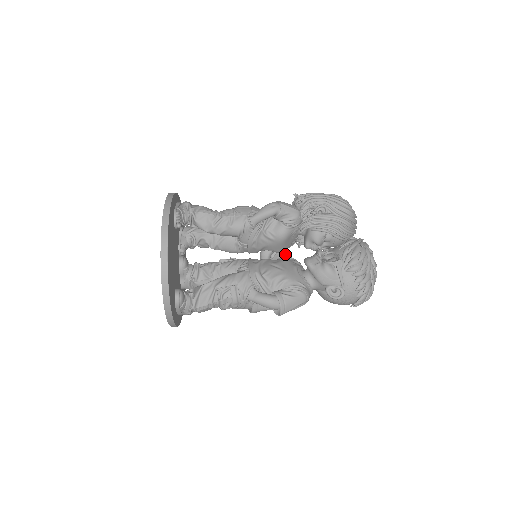
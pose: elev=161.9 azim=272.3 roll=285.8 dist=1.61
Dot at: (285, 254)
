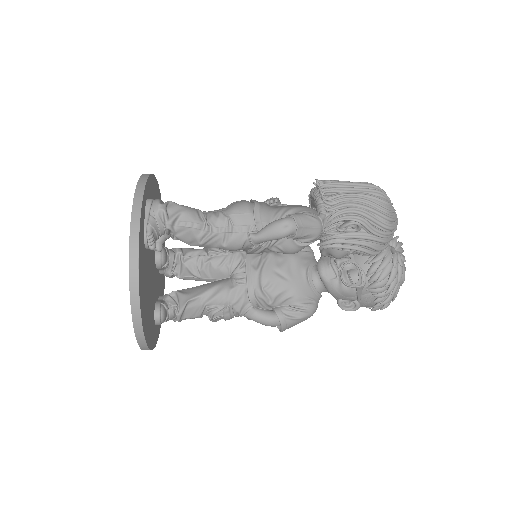
Dot at: occluded
